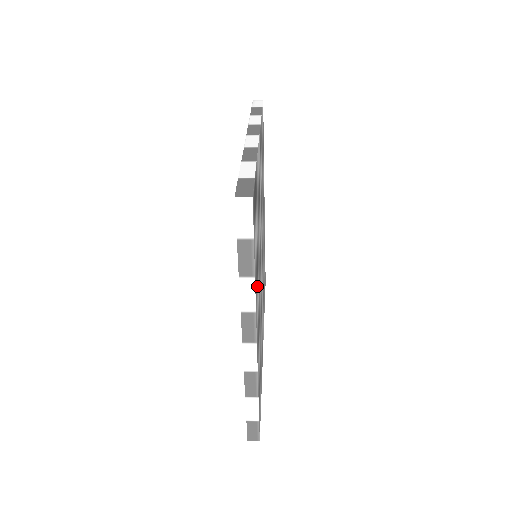
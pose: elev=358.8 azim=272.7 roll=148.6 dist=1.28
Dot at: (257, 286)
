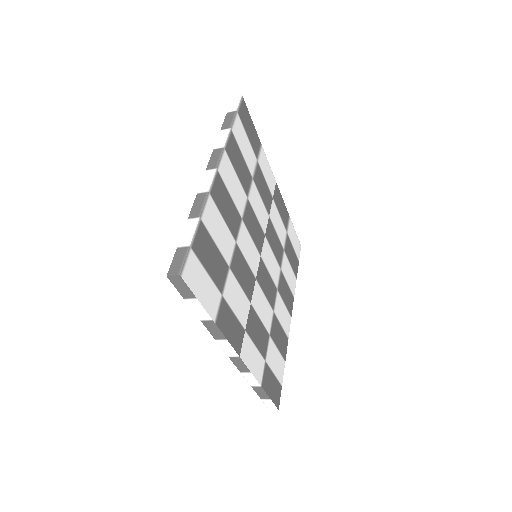
Dot at: (235, 171)
